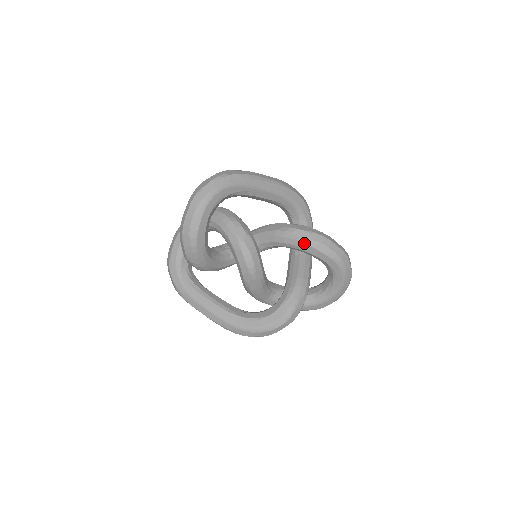
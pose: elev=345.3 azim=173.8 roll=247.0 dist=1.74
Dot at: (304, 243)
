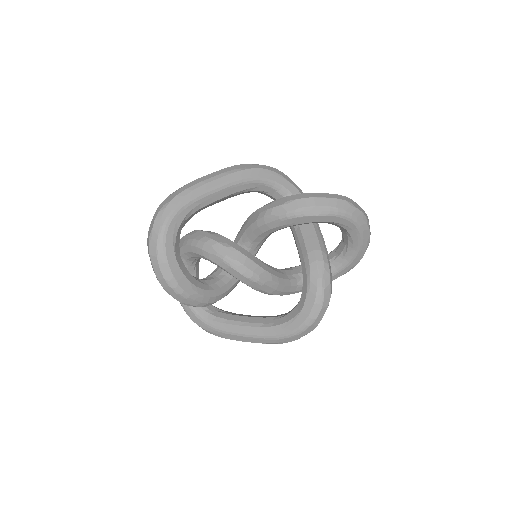
Dot at: (288, 218)
